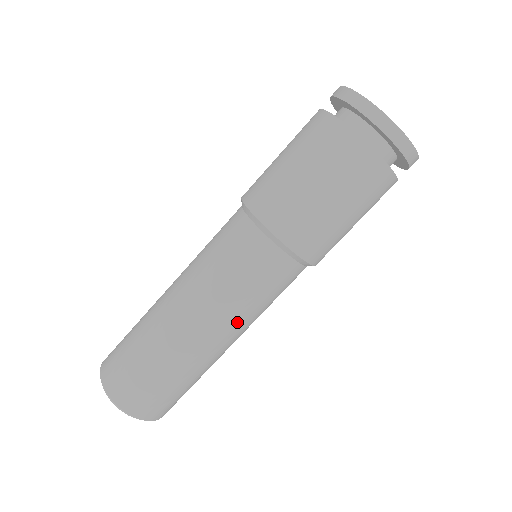
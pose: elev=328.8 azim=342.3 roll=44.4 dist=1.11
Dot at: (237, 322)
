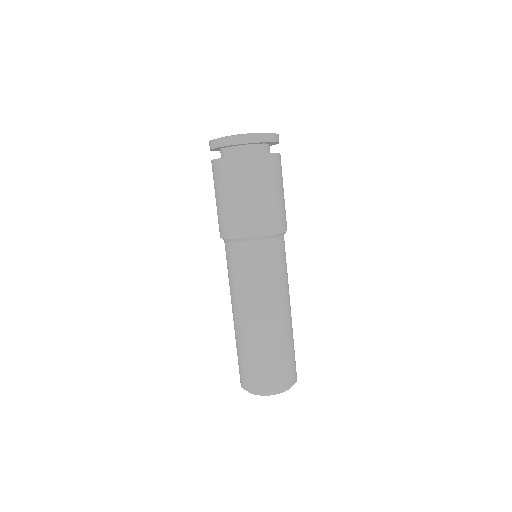
Dot at: (275, 296)
